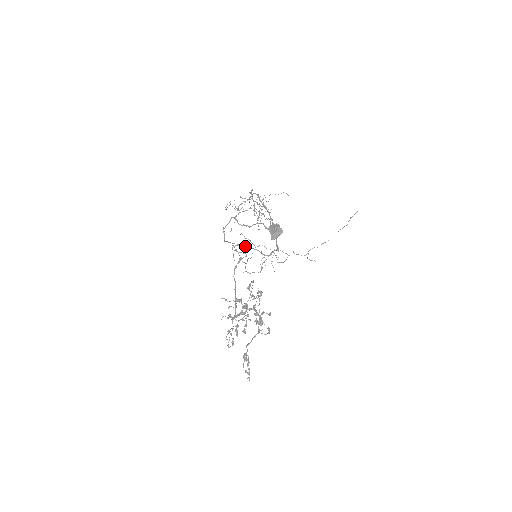
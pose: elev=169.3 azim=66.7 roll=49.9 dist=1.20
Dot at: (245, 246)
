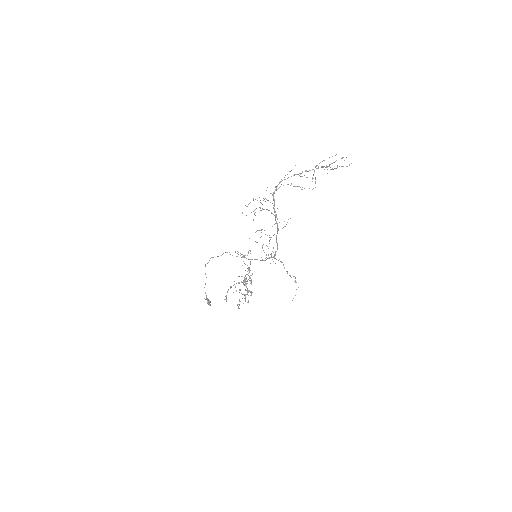
Dot at: occluded
